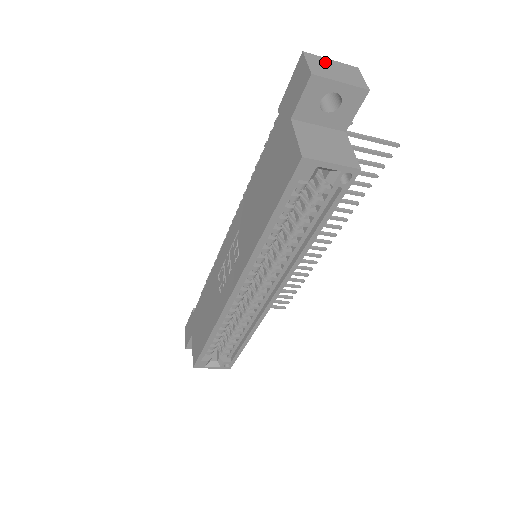
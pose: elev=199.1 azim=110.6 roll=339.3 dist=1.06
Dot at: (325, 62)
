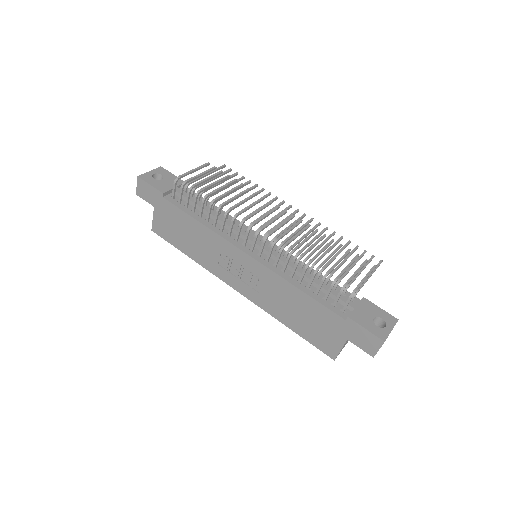
Dot at: occluded
